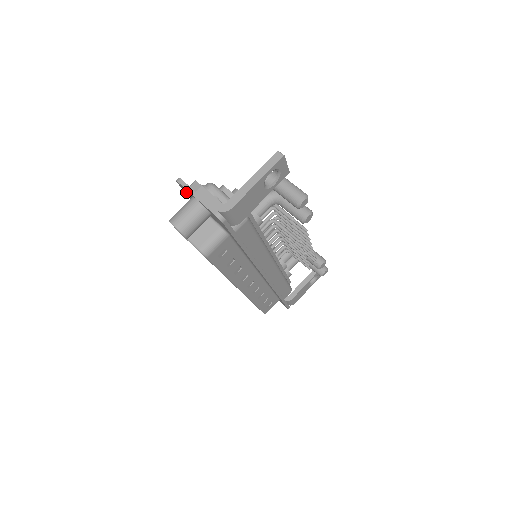
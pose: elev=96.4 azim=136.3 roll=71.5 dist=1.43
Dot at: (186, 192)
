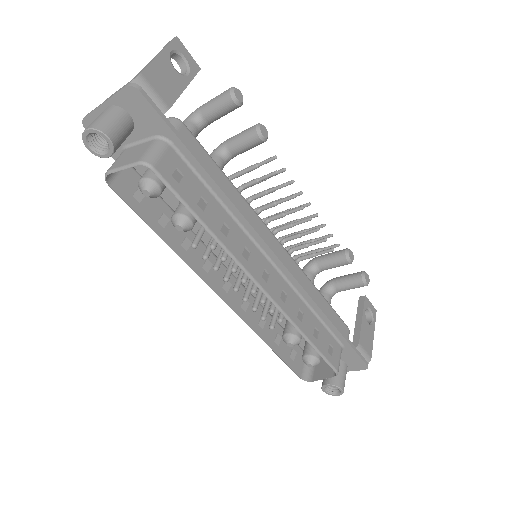
Dot at: occluded
